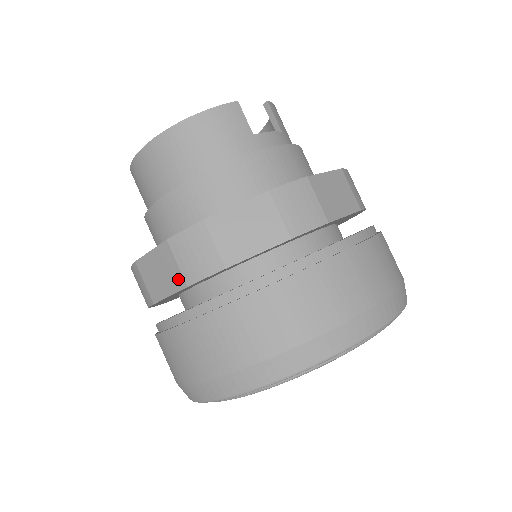
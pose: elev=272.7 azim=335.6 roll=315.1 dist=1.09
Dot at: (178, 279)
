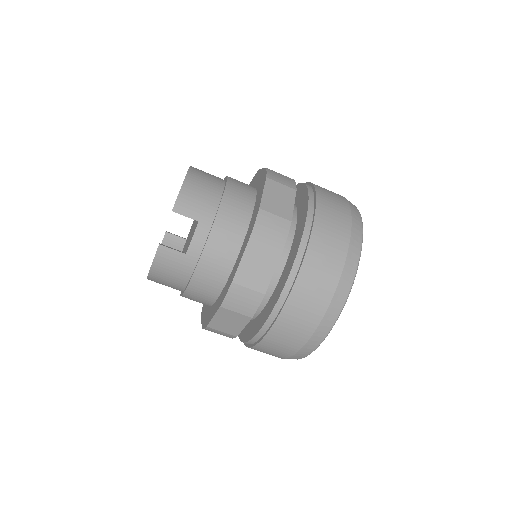
Dot at: occluded
